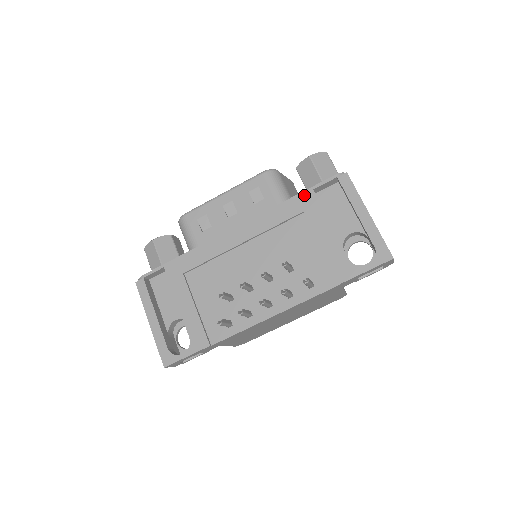
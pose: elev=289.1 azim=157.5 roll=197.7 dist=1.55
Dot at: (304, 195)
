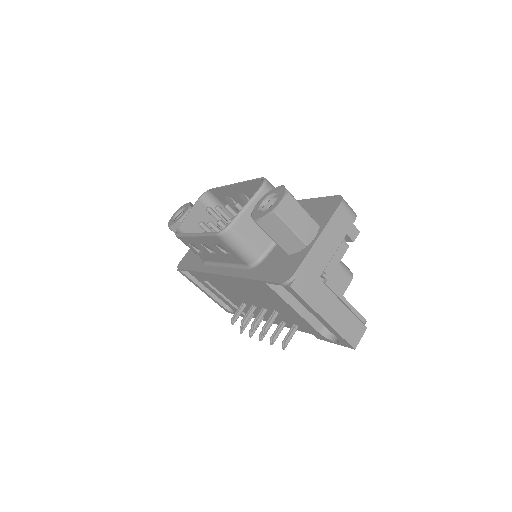
Dot at: (260, 283)
